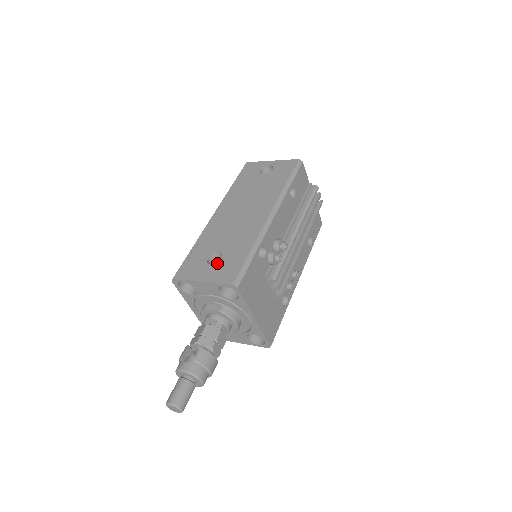
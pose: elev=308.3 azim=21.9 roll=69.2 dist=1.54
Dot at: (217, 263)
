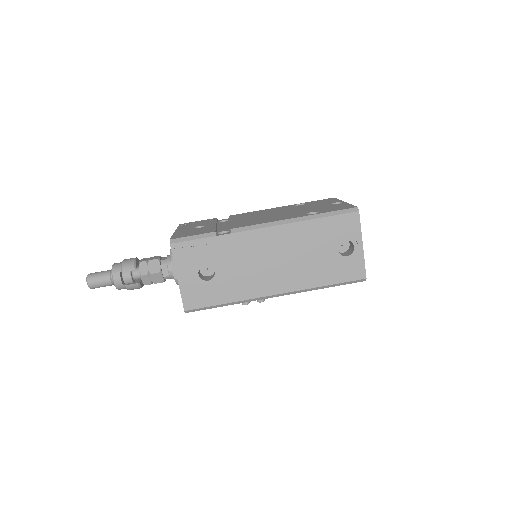
Dot at: (202, 279)
